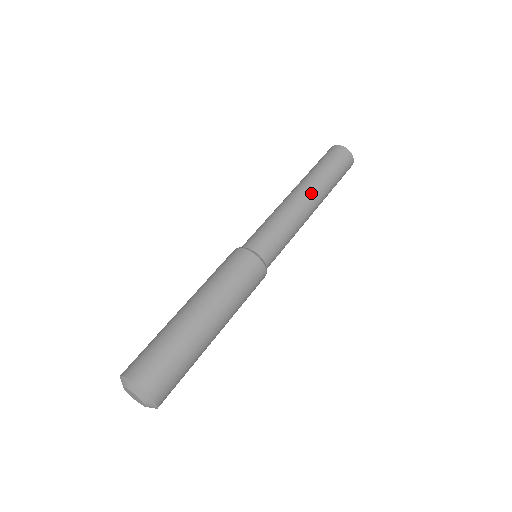
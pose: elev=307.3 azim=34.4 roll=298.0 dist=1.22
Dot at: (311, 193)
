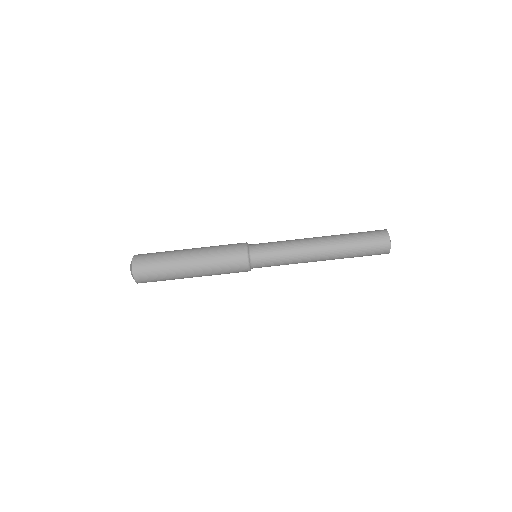
Dot at: (326, 258)
